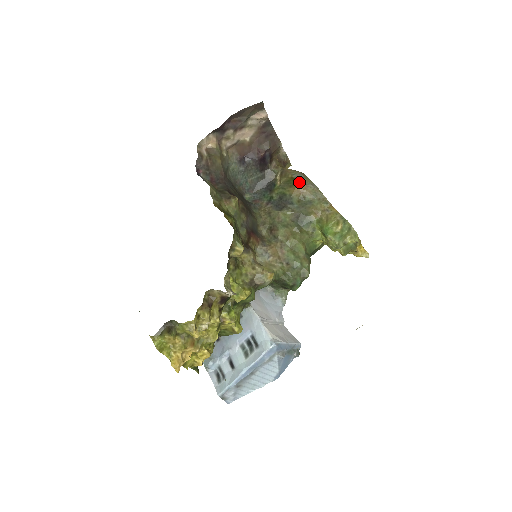
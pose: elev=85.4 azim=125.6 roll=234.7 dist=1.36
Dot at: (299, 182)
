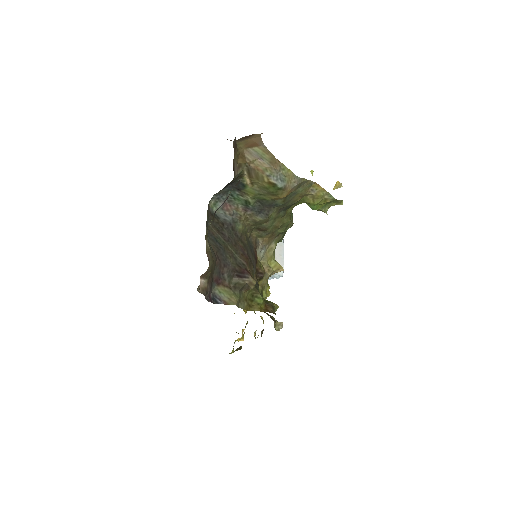
Dot at: (283, 190)
